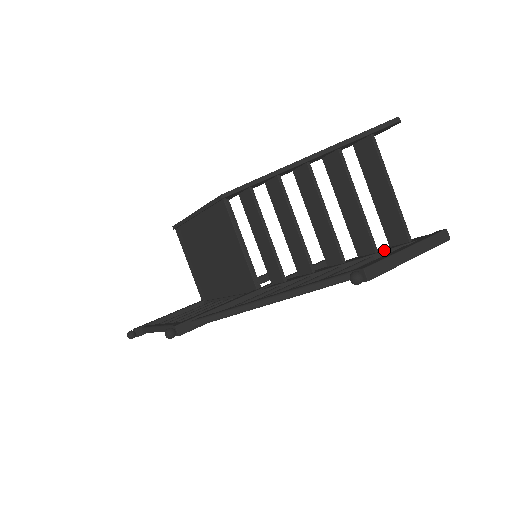
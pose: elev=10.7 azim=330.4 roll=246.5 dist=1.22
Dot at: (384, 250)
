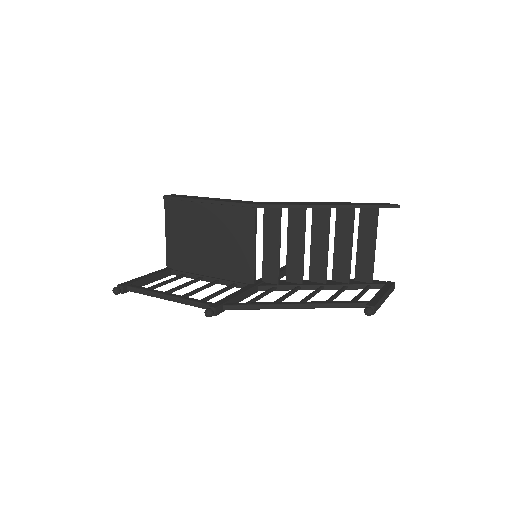
Dot at: (356, 284)
